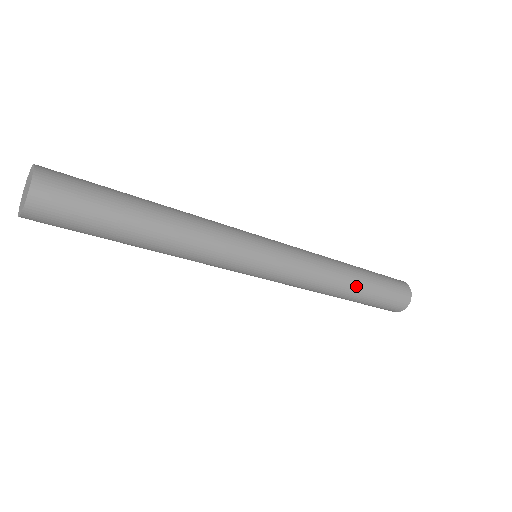
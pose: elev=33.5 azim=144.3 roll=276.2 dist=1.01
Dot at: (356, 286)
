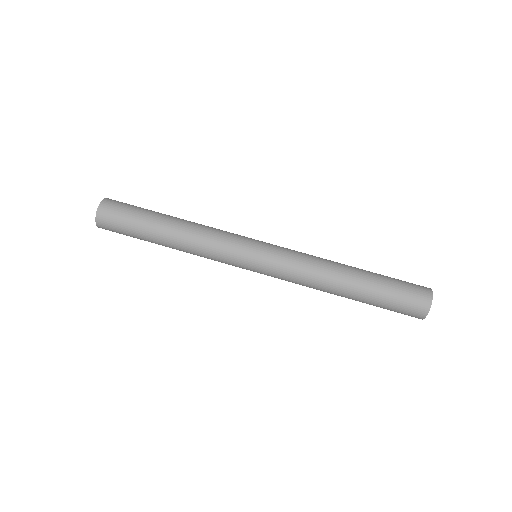
Dot at: (350, 292)
